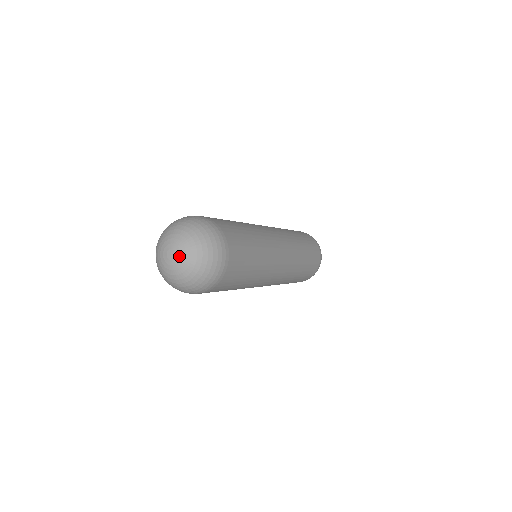
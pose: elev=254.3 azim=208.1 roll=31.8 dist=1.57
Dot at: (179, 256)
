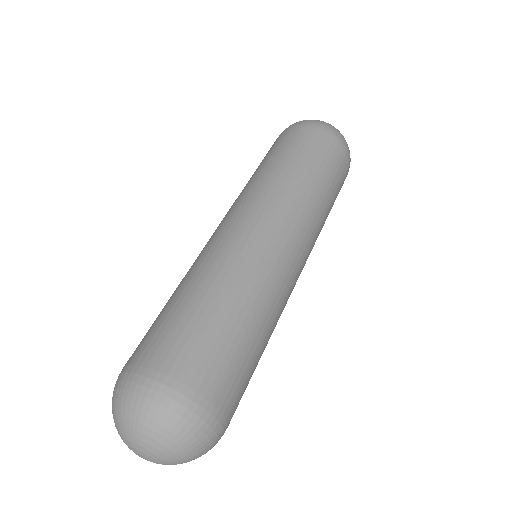
Dot at: (155, 462)
